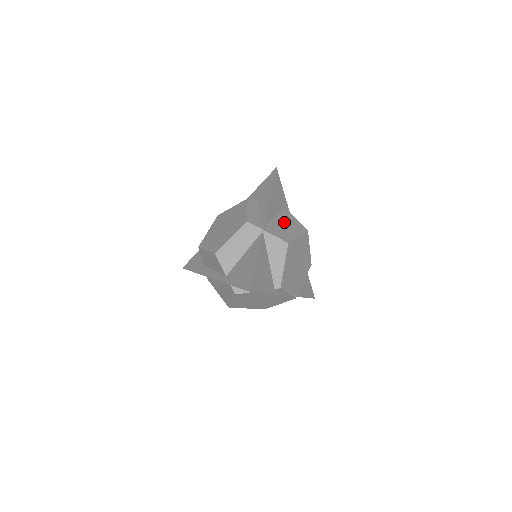
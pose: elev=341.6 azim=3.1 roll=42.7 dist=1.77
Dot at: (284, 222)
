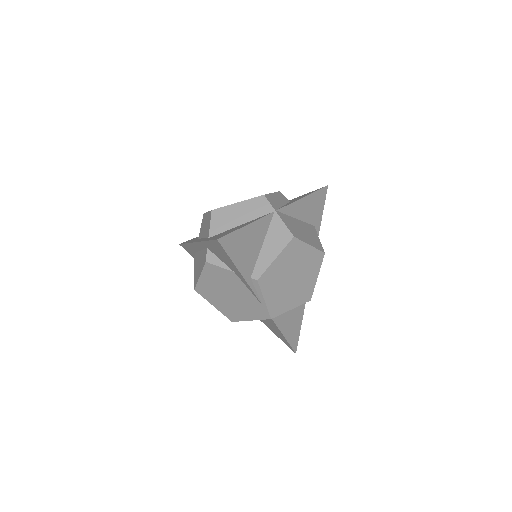
Dot at: (304, 228)
